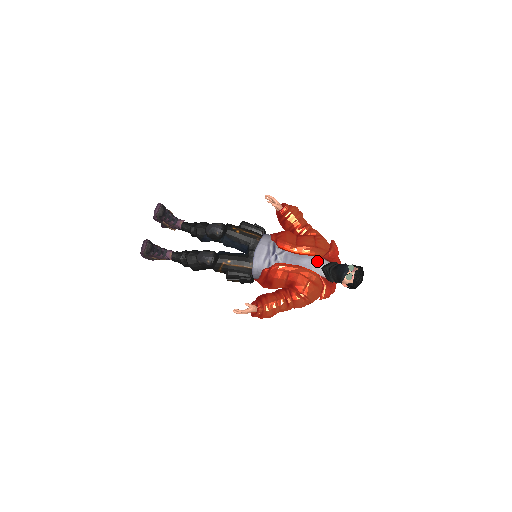
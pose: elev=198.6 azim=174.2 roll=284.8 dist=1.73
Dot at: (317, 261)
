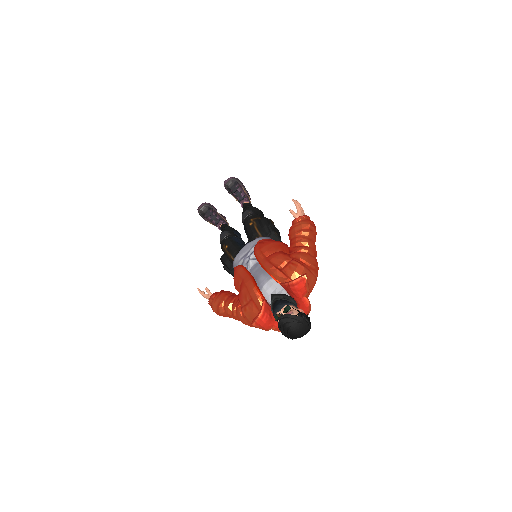
Dot at: (274, 285)
